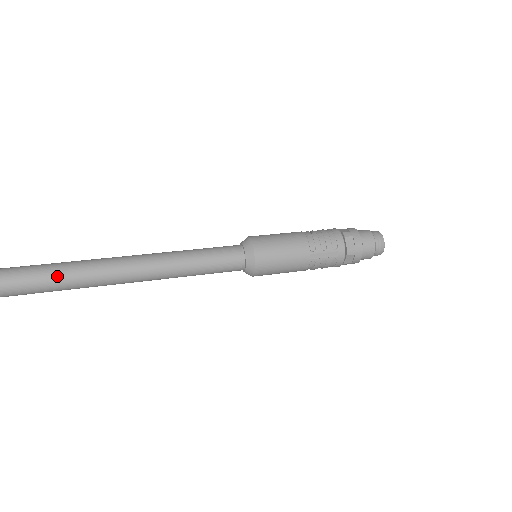
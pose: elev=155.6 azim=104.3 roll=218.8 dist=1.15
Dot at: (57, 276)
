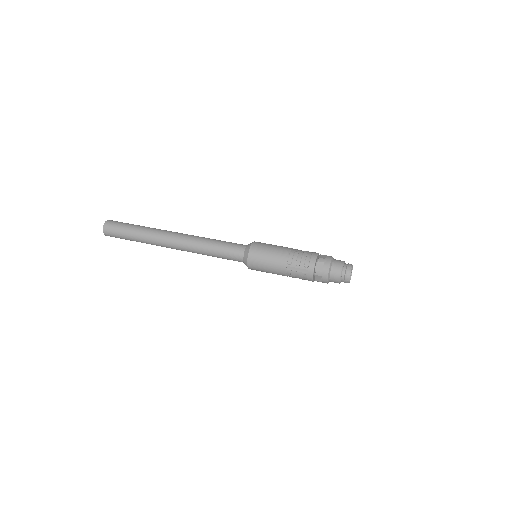
Dot at: (139, 234)
